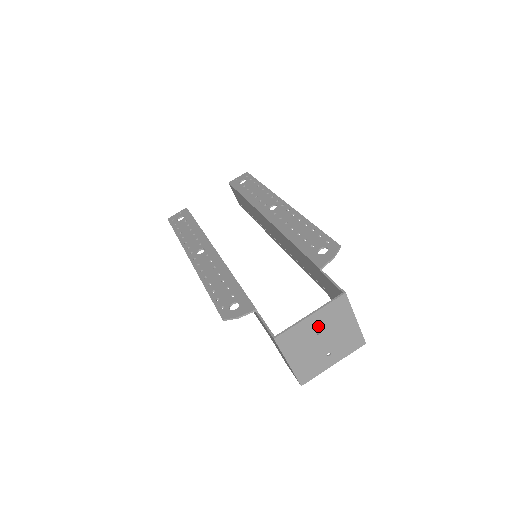
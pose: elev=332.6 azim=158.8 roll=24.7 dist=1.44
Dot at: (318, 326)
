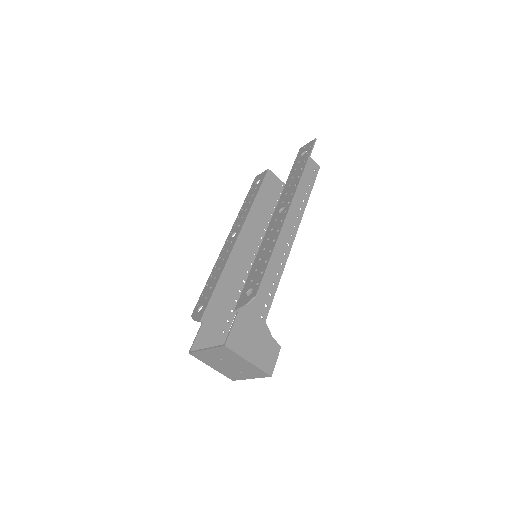
Dot at: (218, 356)
